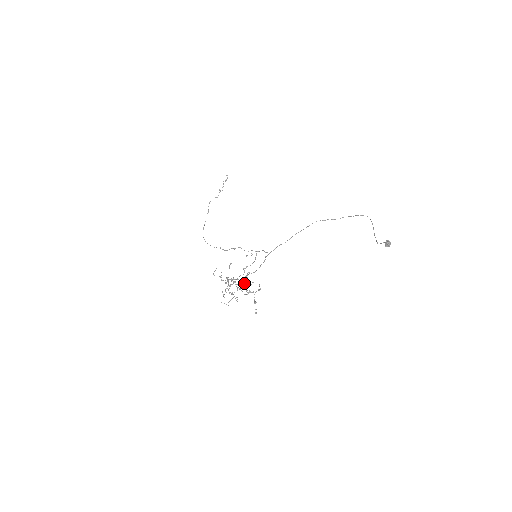
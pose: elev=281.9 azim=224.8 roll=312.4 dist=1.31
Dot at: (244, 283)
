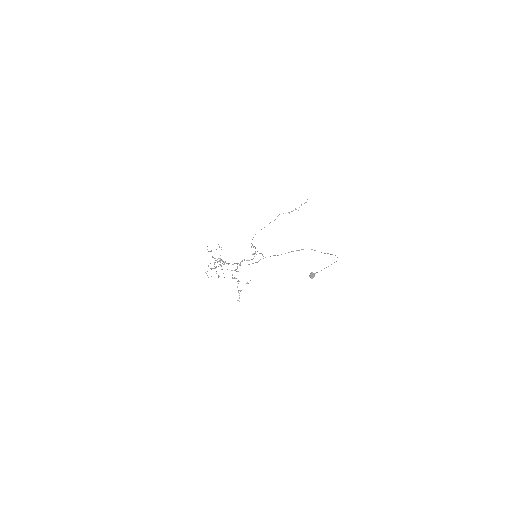
Dot at: occluded
